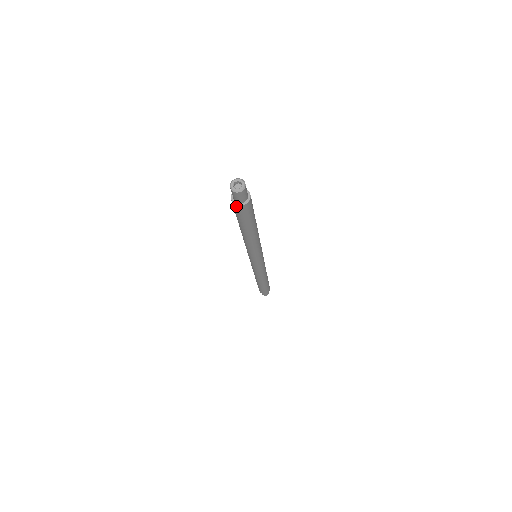
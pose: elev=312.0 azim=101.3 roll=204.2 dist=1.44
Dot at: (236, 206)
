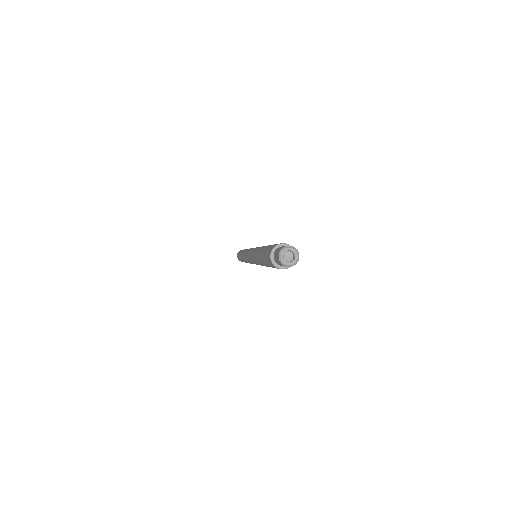
Dot at: (278, 268)
